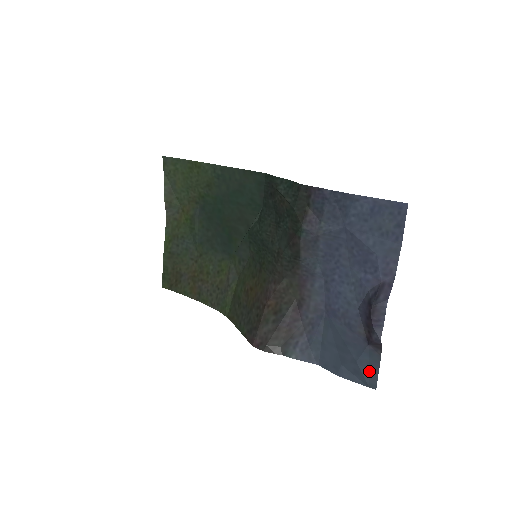
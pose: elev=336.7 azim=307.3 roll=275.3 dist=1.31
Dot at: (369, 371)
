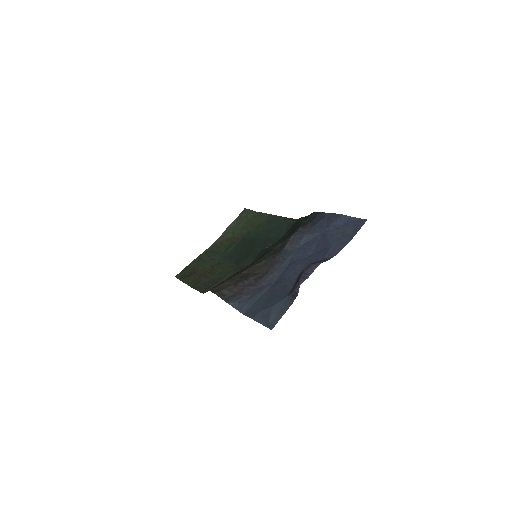
Dot at: (277, 315)
